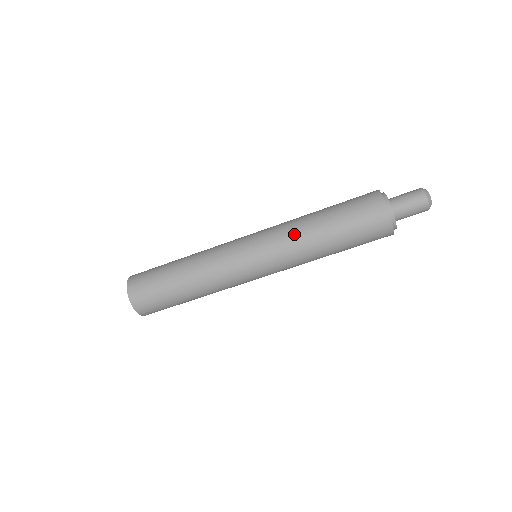
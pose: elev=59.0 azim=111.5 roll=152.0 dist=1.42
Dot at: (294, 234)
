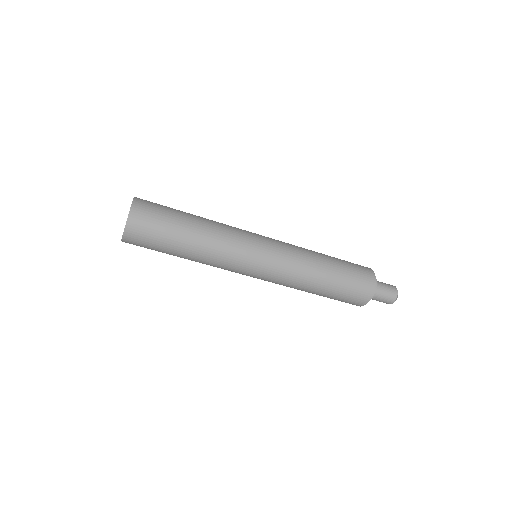
Dot at: (299, 278)
